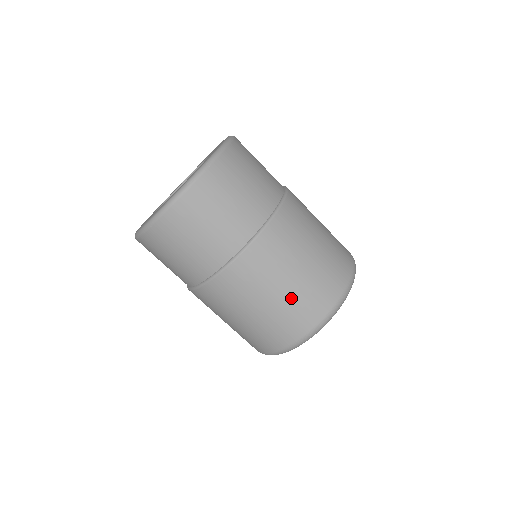
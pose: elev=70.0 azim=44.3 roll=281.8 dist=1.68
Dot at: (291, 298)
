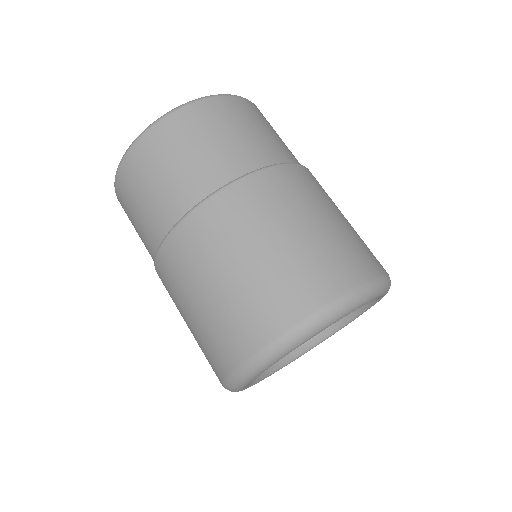
Dot at: (259, 276)
